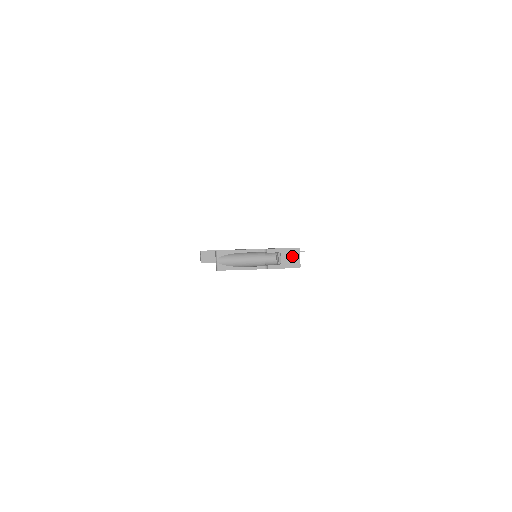
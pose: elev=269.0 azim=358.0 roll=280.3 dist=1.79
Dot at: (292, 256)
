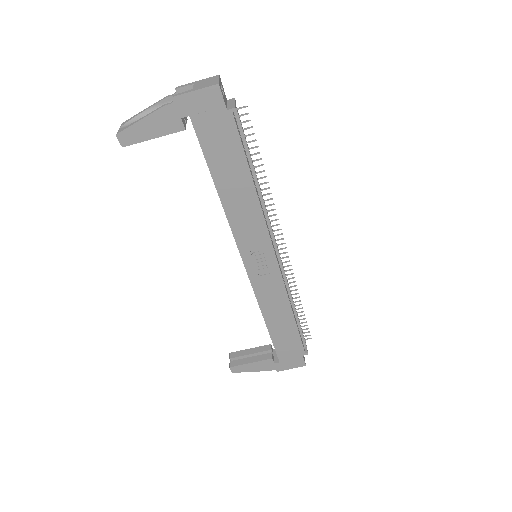
Dot at: (208, 81)
